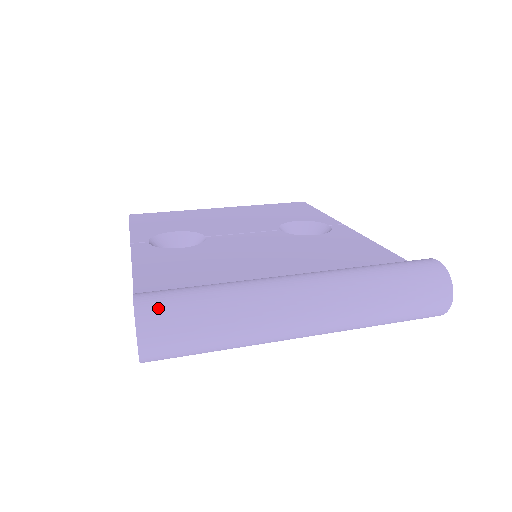
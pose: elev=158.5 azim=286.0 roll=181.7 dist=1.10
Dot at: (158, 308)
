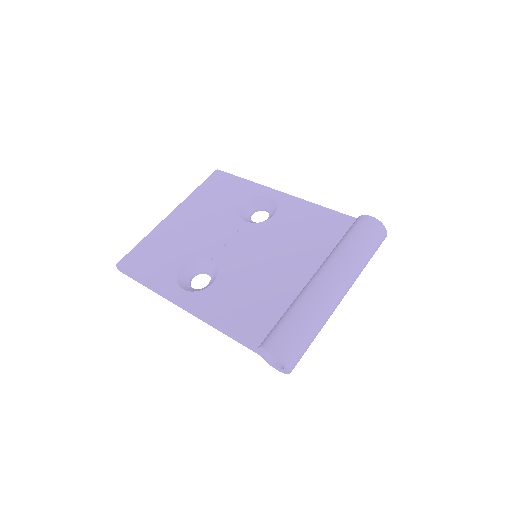
Dot at: (288, 348)
